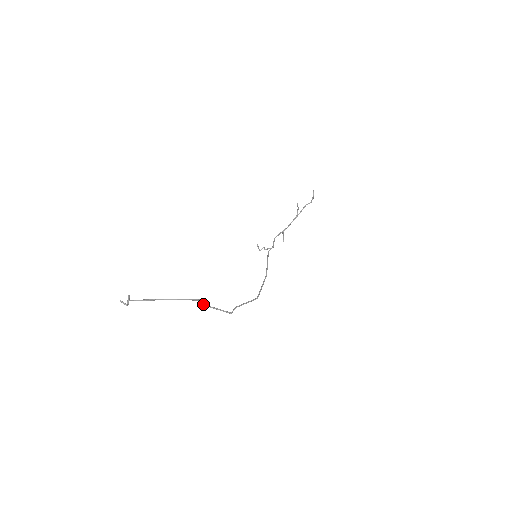
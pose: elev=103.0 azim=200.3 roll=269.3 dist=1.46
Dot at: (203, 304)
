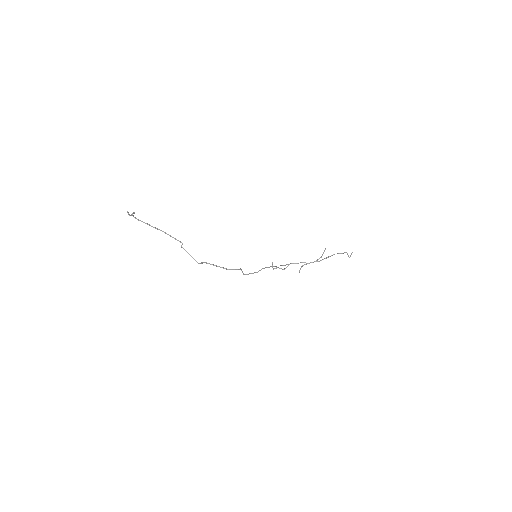
Dot at: (181, 246)
